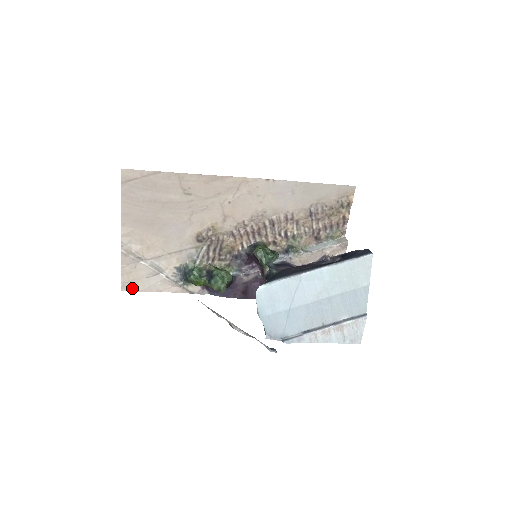
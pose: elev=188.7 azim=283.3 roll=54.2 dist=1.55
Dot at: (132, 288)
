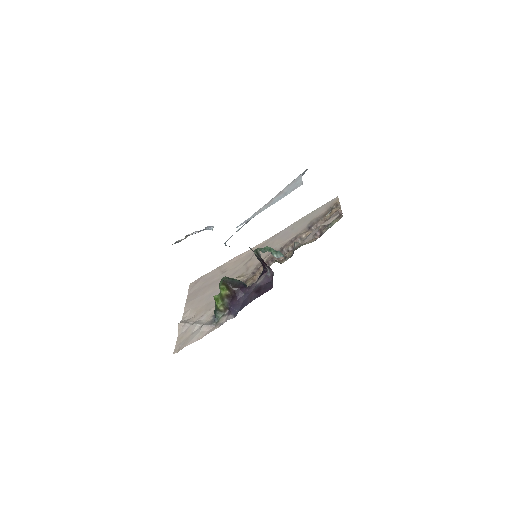
Dot at: (181, 349)
